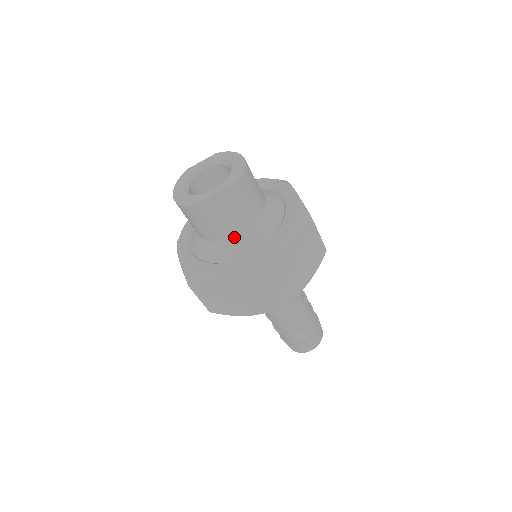
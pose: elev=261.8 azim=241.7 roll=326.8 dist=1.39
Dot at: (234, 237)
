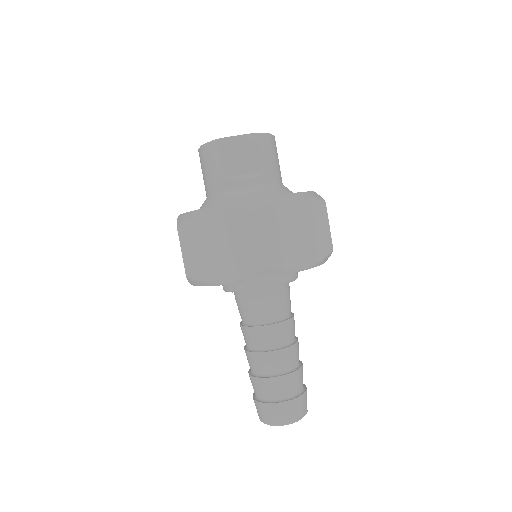
Dot at: (242, 188)
